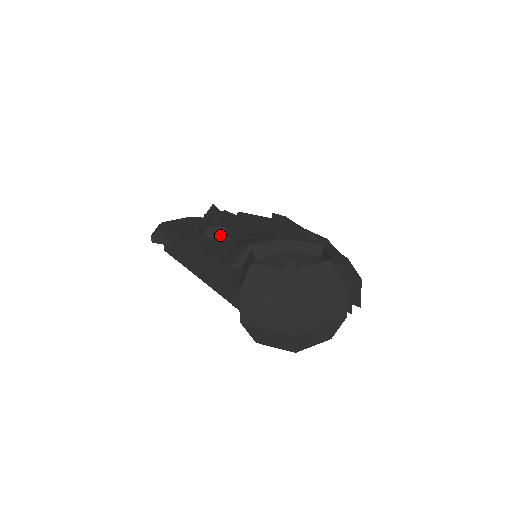
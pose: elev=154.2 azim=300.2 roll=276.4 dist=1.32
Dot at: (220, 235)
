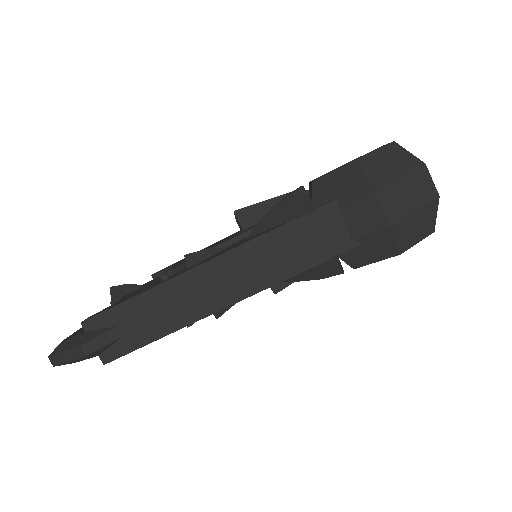
Dot at: (210, 251)
